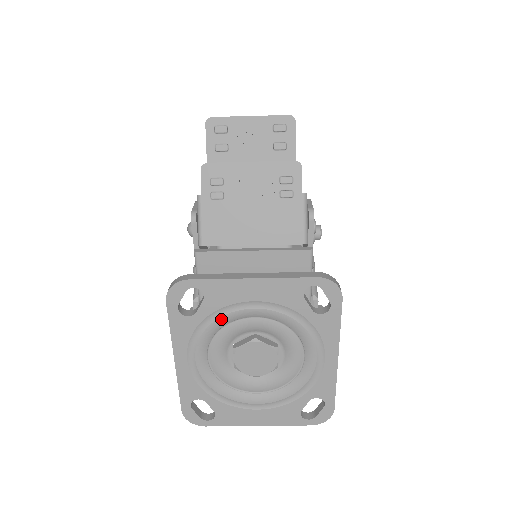
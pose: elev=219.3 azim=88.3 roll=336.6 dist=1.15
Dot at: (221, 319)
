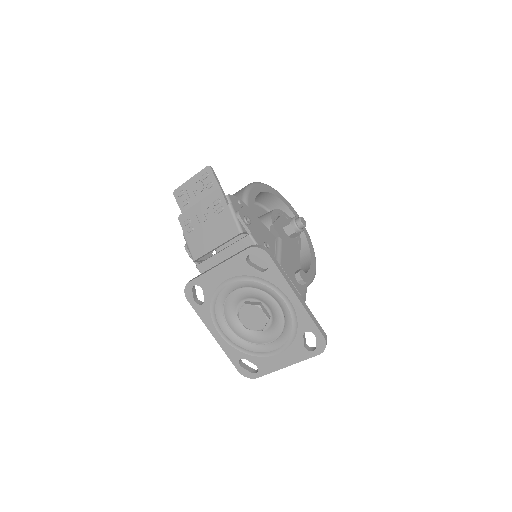
Dot at: (218, 299)
